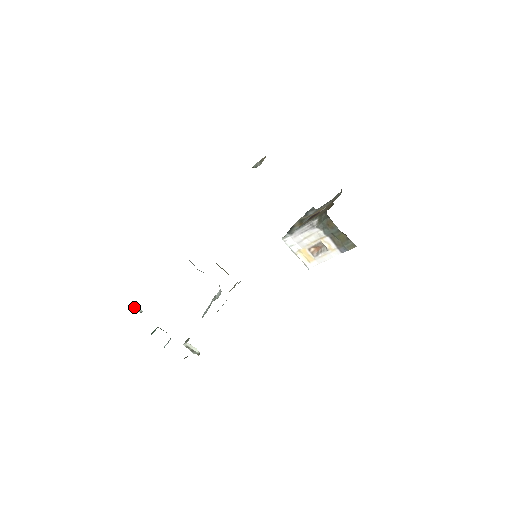
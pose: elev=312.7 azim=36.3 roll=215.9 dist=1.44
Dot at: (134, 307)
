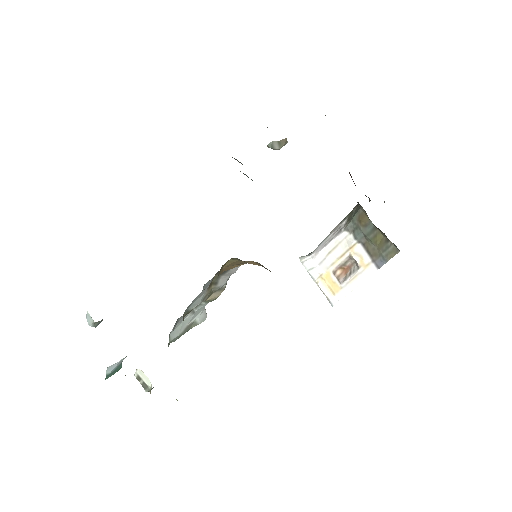
Dot at: (86, 316)
